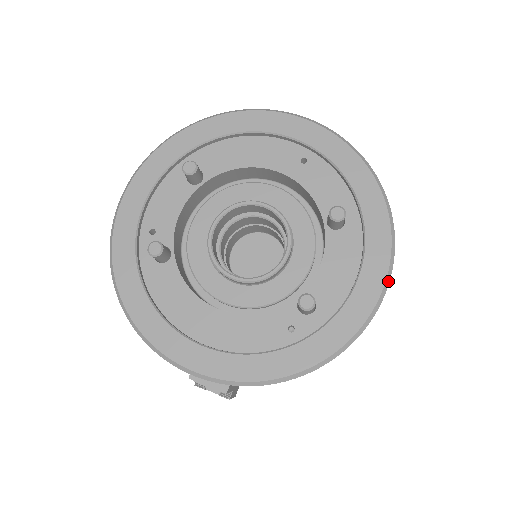
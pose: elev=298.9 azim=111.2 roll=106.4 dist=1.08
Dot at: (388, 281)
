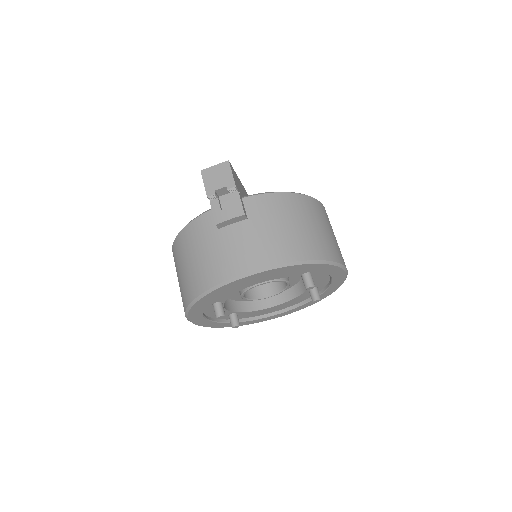
Dot at: (347, 272)
